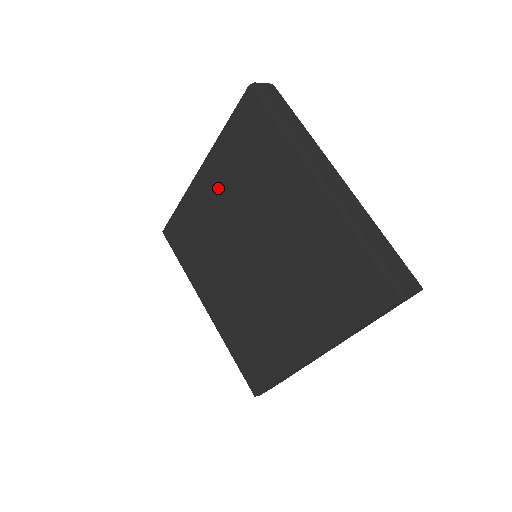
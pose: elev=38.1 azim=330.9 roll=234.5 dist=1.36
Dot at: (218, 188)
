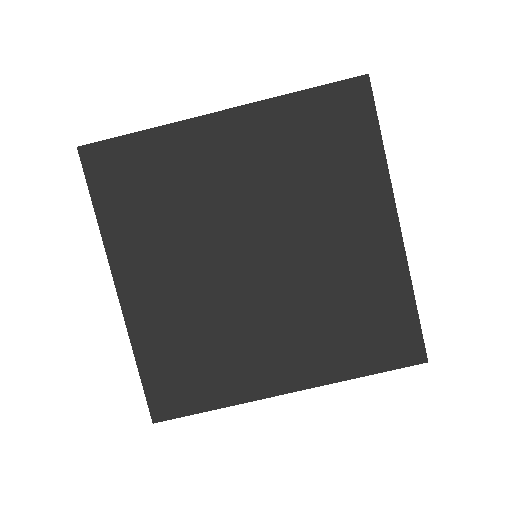
Dot at: (246, 152)
